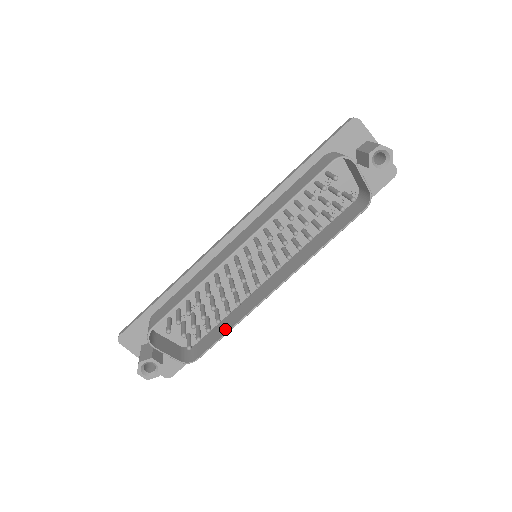
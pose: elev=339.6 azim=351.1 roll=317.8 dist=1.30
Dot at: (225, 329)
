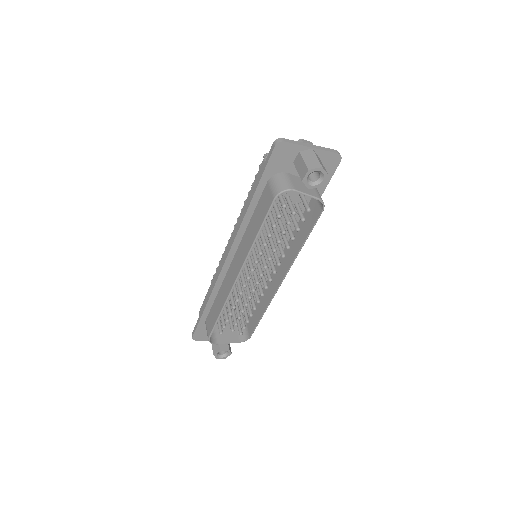
Dot at: (259, 314)
